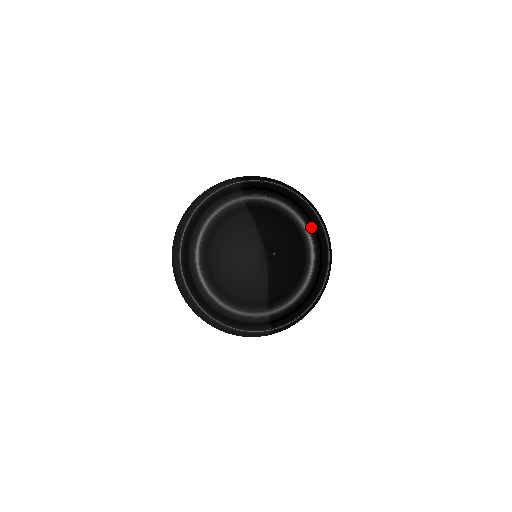
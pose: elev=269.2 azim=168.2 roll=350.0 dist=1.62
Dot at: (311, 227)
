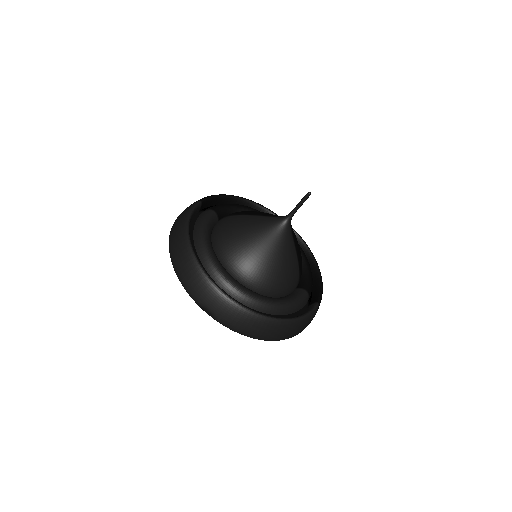
Dot at: occluded
